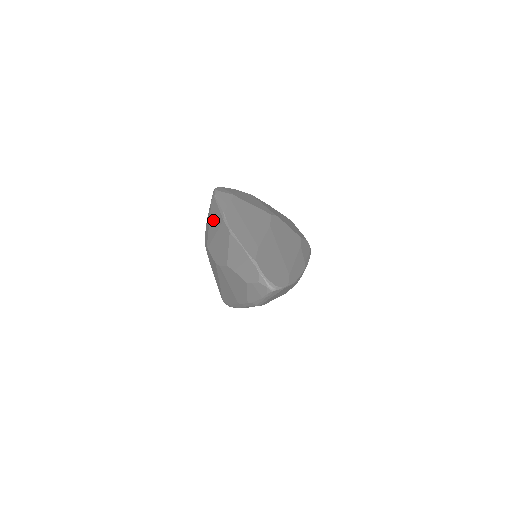
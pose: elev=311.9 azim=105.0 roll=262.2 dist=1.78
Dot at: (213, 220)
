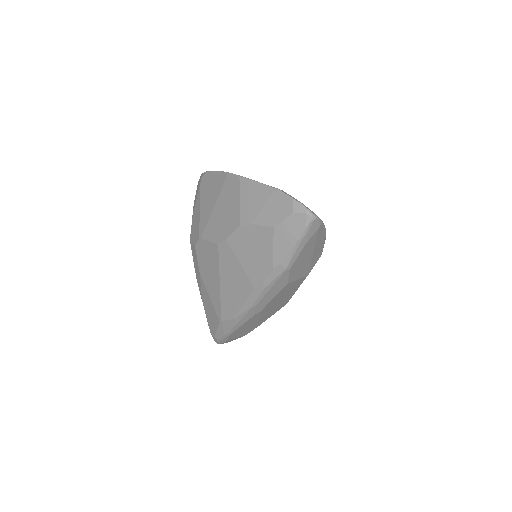
Dot at: (207, 197)
